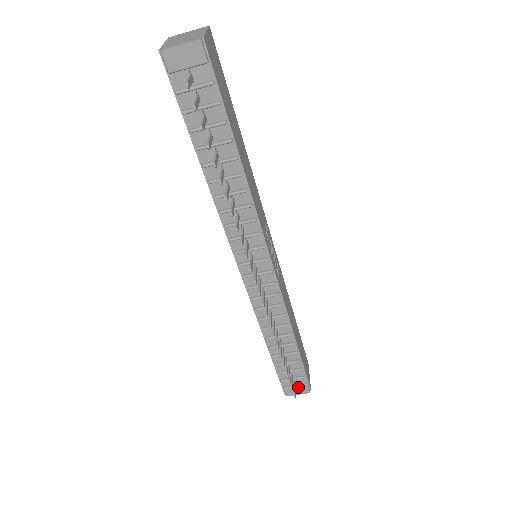
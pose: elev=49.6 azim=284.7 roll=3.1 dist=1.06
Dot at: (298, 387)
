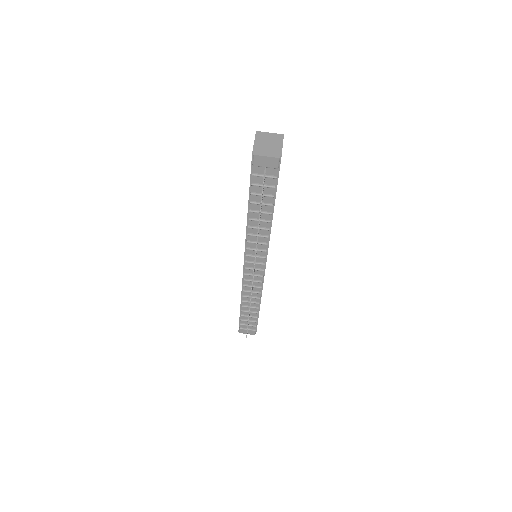
Dot at: (249, 330)
